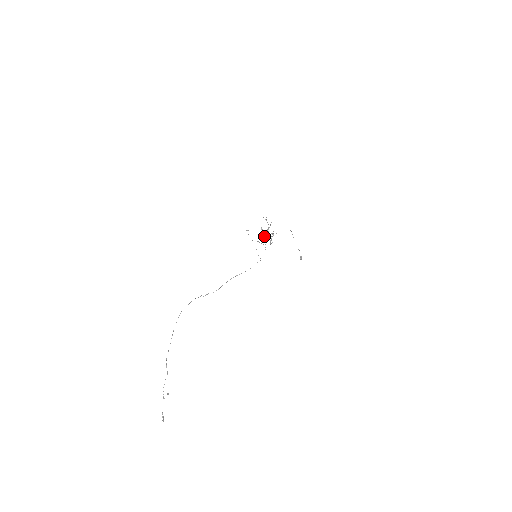
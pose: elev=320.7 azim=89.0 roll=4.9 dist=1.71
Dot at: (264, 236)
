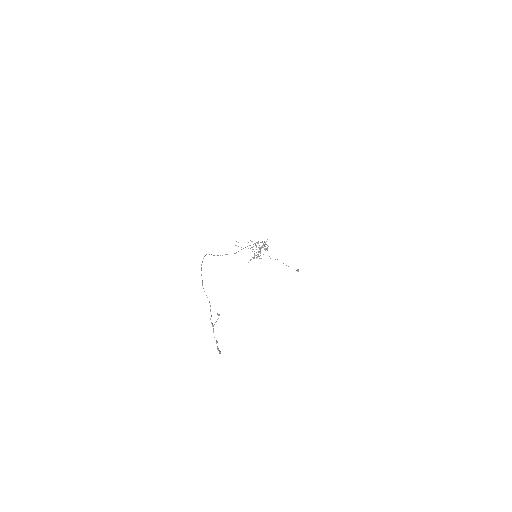
Dot at: (254, 253)
